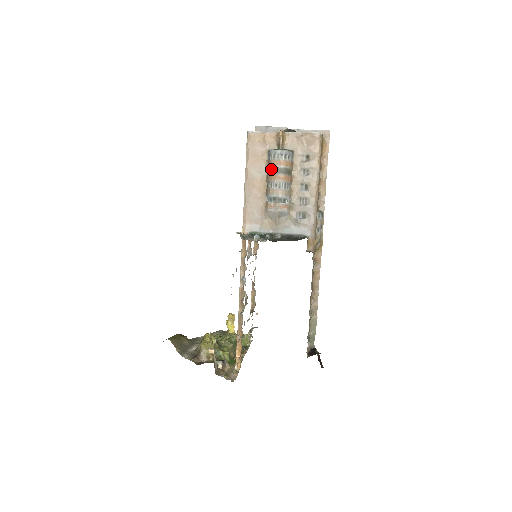
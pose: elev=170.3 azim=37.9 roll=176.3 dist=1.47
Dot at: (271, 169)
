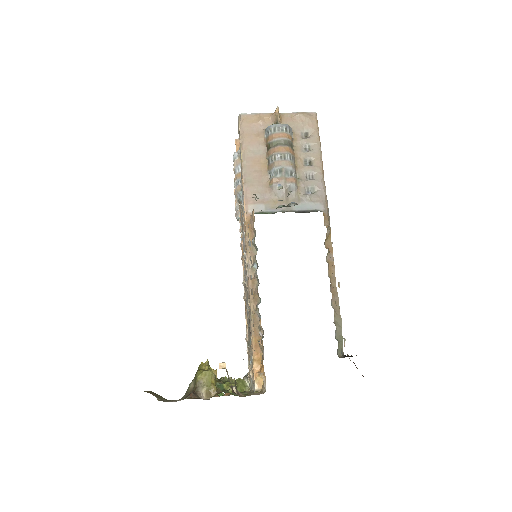
Dot at: (272, 143)
